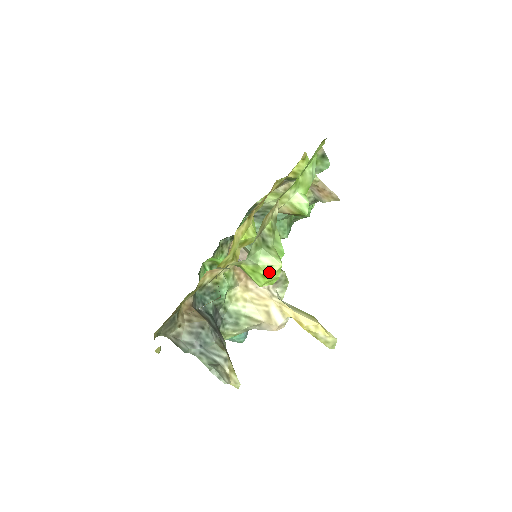
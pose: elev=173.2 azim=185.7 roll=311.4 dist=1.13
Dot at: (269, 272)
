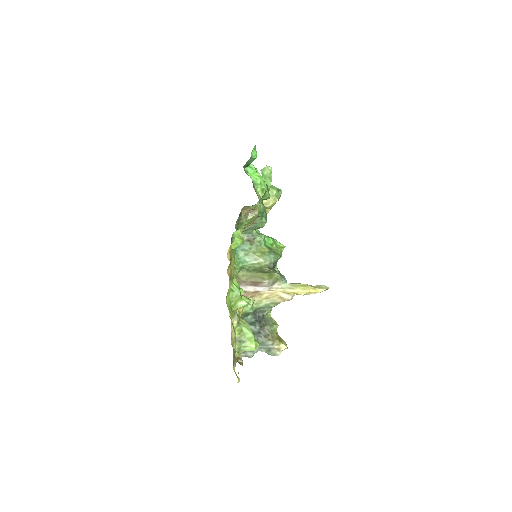
Dot at: occluded
